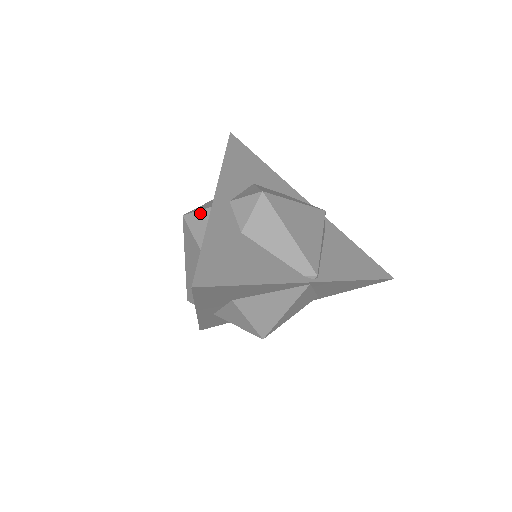
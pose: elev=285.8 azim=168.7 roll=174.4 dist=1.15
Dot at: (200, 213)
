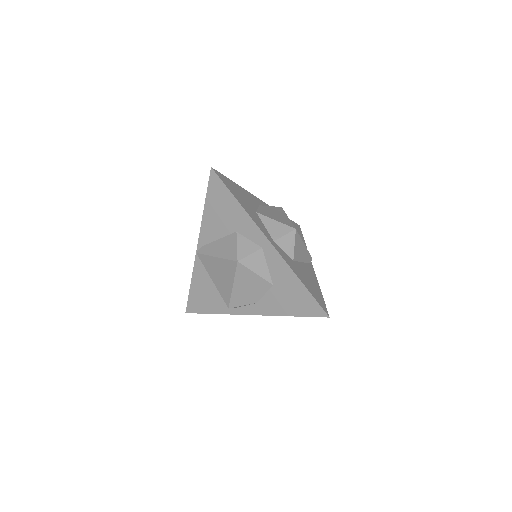
Dot at: (253, 256)
